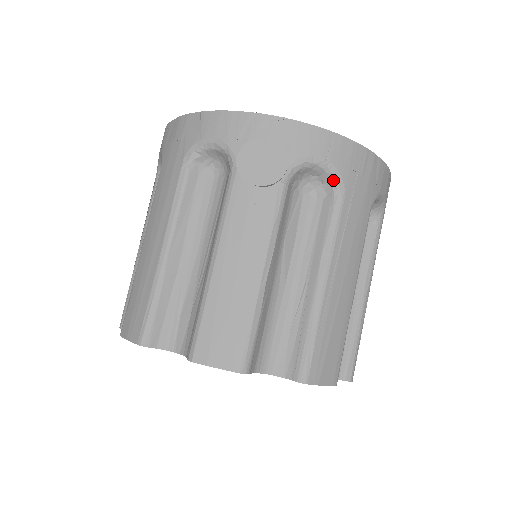
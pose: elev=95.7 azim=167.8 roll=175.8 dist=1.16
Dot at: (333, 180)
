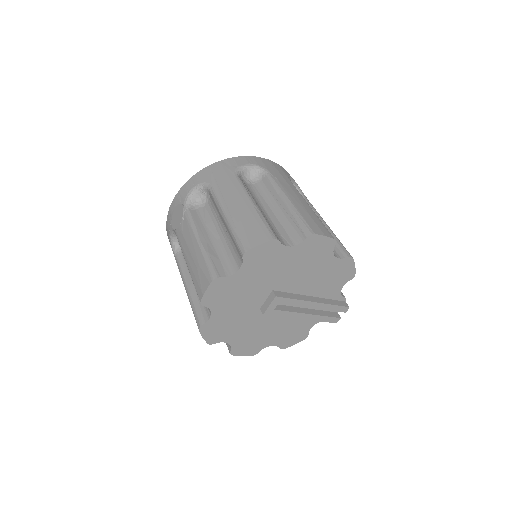
Dot at: (204, 187)
